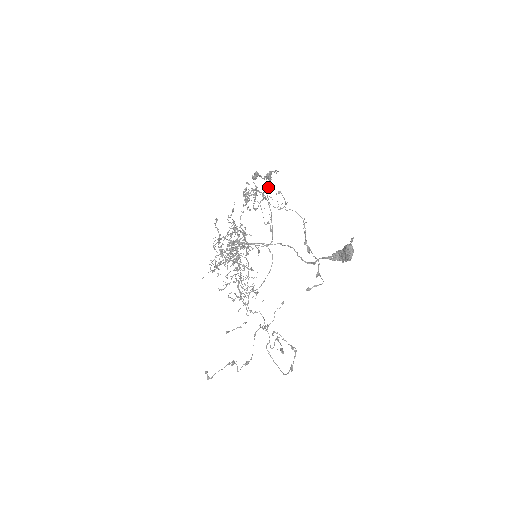
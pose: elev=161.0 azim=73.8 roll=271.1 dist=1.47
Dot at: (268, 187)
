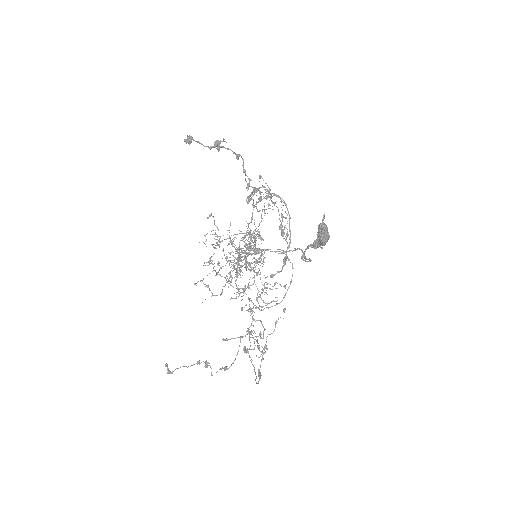
Dot at: (244, 170)
